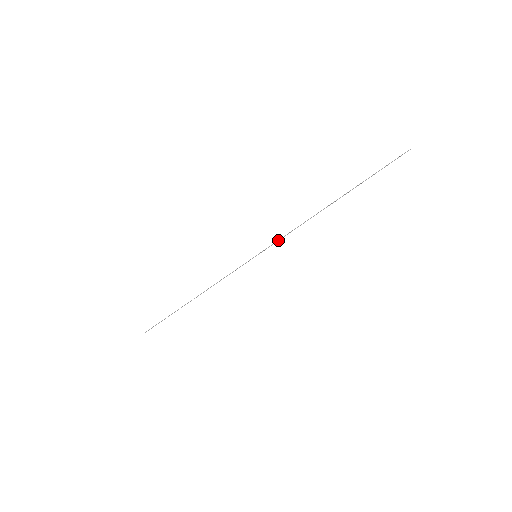
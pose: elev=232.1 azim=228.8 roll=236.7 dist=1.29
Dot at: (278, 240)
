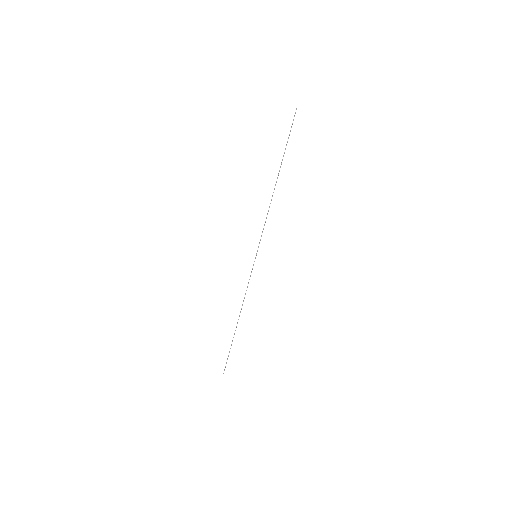
Dot at: occluded
